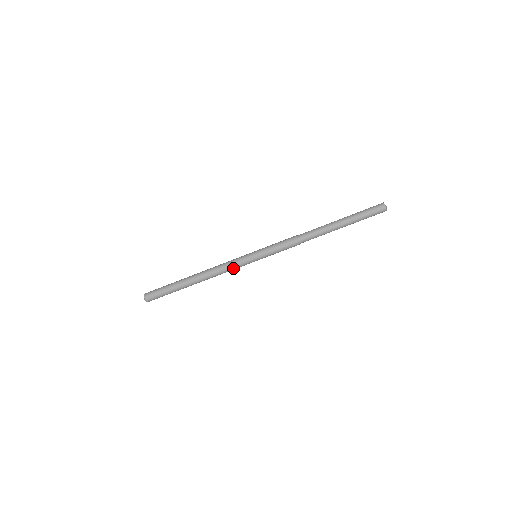
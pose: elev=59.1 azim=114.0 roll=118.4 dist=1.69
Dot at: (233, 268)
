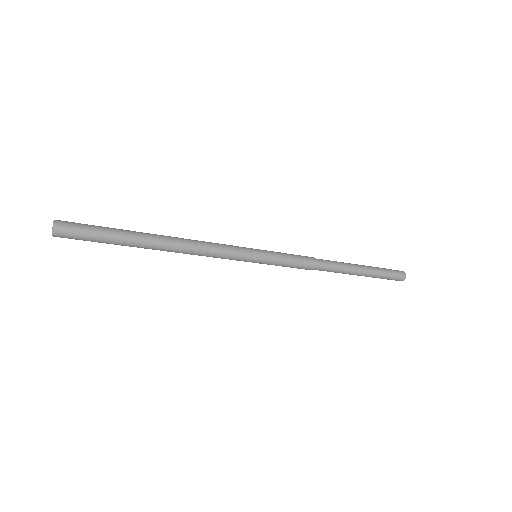
Dot at: (222, 256)
